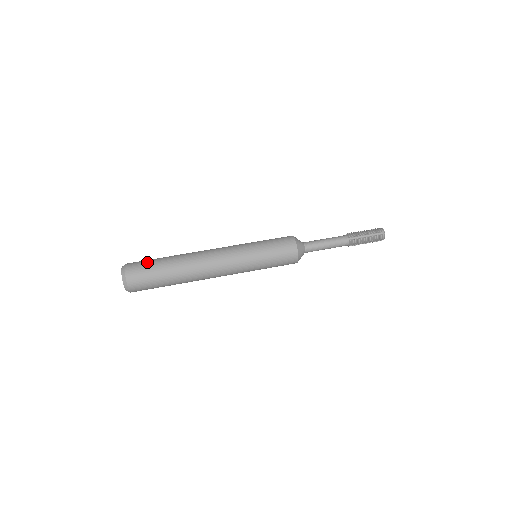
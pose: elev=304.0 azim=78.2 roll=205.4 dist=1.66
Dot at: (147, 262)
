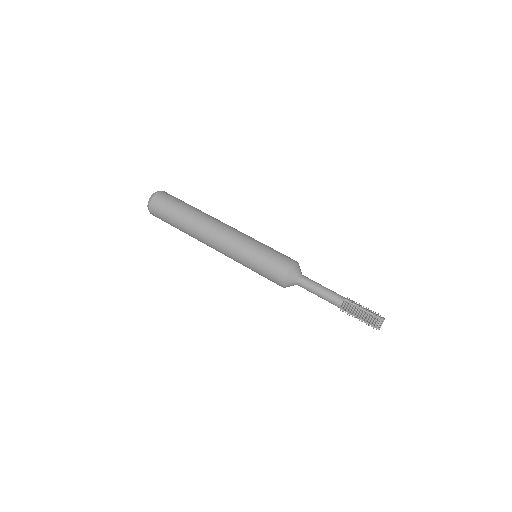
Dot at: (179, 199)
